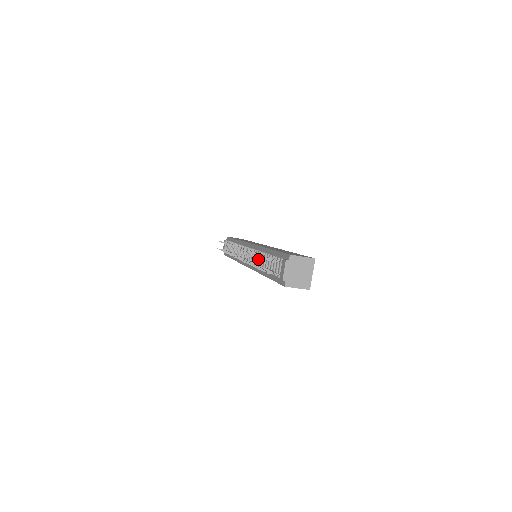
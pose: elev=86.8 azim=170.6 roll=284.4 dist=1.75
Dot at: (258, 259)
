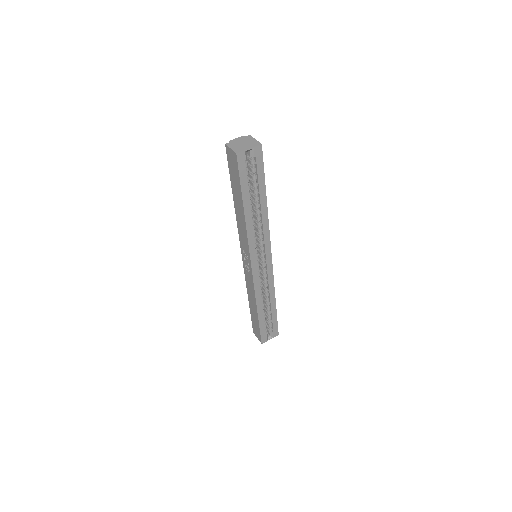
Dot at: occluded
